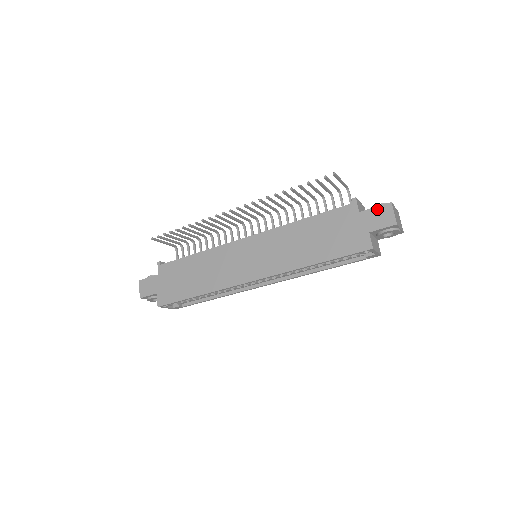
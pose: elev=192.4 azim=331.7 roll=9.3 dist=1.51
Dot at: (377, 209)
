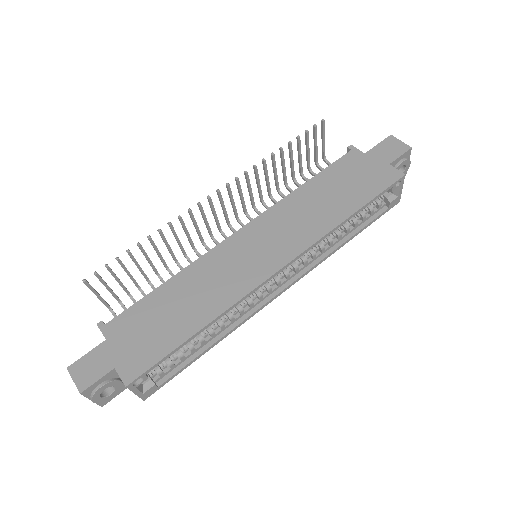
Dot at: (381, 144)
